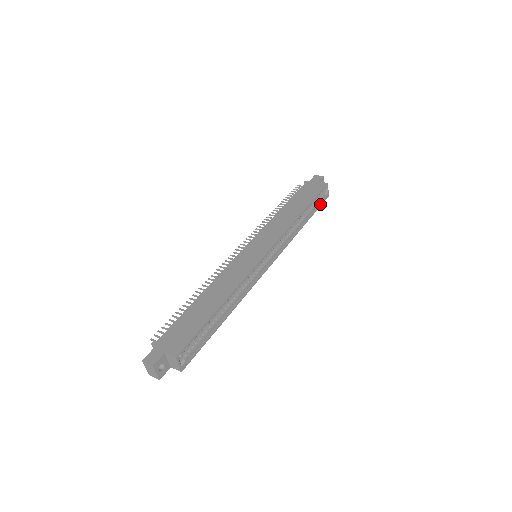
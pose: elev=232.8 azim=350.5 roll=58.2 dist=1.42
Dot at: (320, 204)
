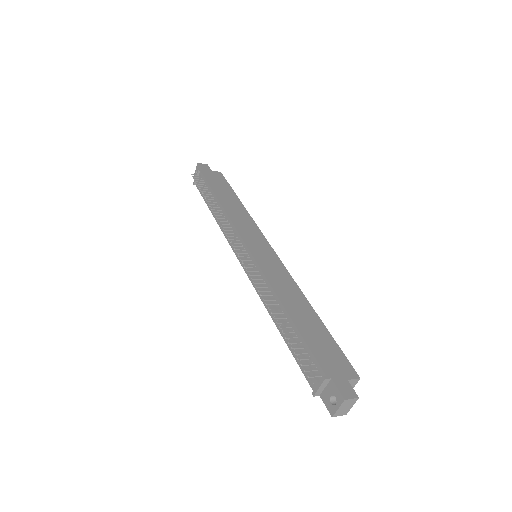
Dot at: occluded
